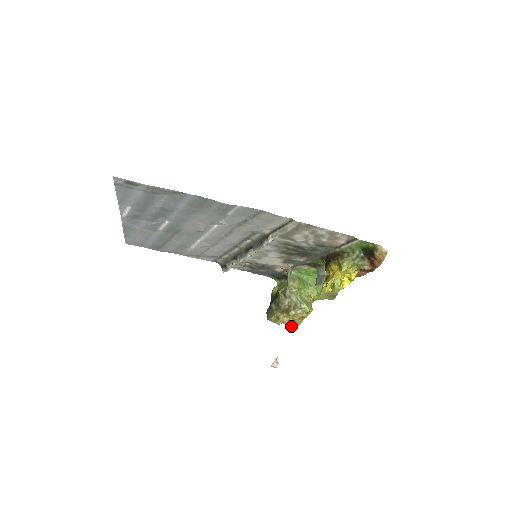
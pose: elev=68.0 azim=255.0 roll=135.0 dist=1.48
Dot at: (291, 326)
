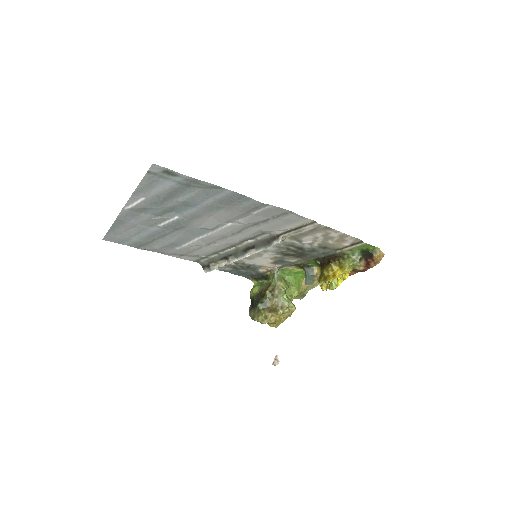
Dot at: (274, 325)
